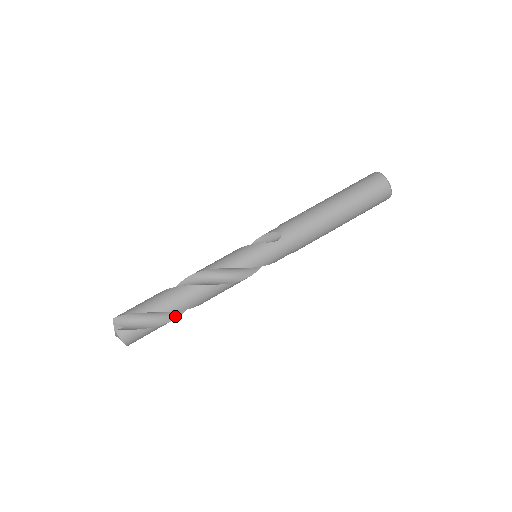
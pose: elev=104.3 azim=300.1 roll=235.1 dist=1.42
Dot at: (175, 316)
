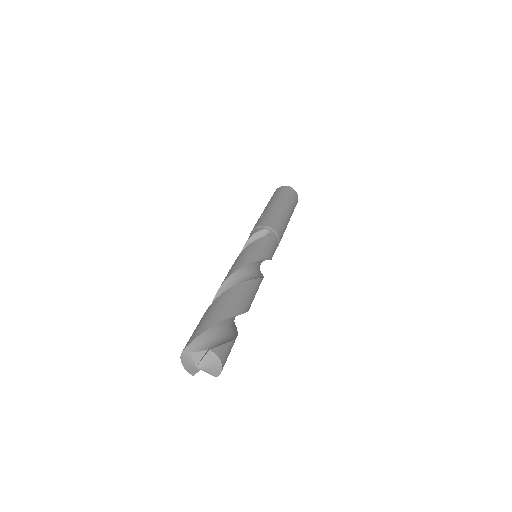
Dot at: (235, 328)
